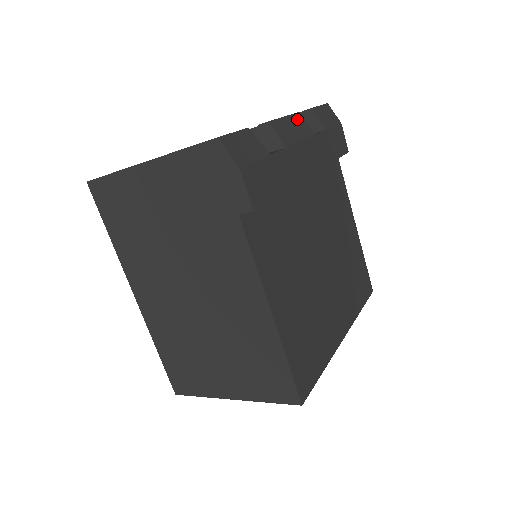
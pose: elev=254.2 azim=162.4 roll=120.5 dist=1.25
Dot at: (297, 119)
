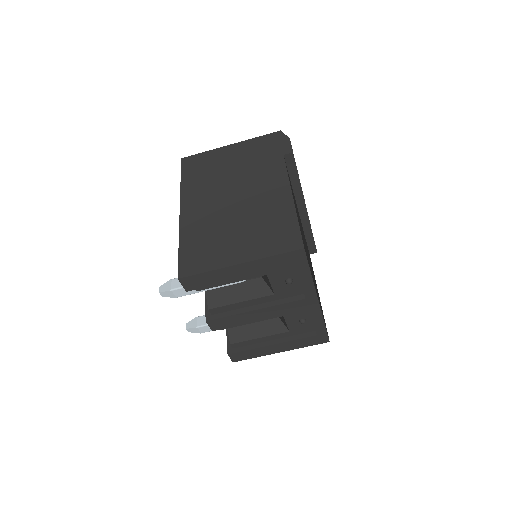
Dot at: occluded
